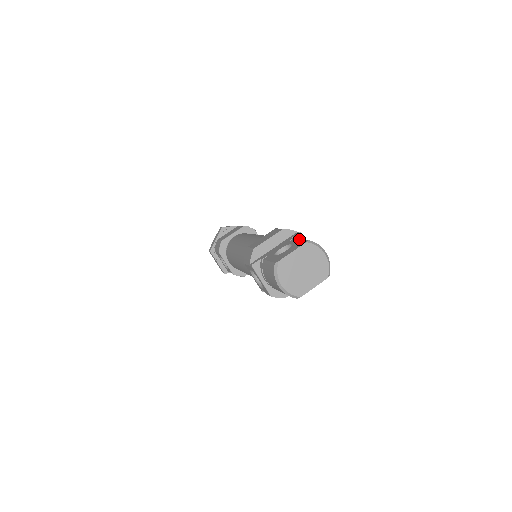
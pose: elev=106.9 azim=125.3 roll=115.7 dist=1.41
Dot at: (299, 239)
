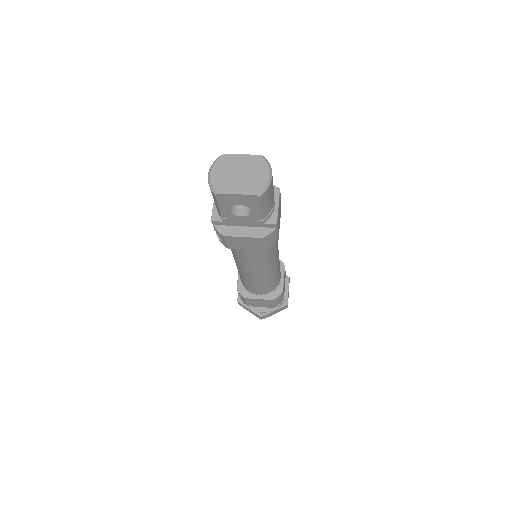
Dot at: occluded
